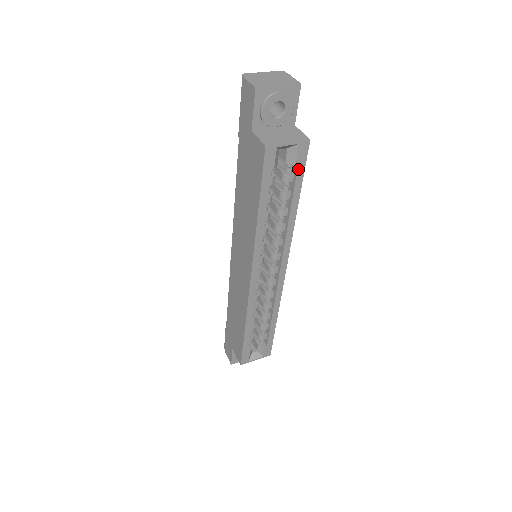
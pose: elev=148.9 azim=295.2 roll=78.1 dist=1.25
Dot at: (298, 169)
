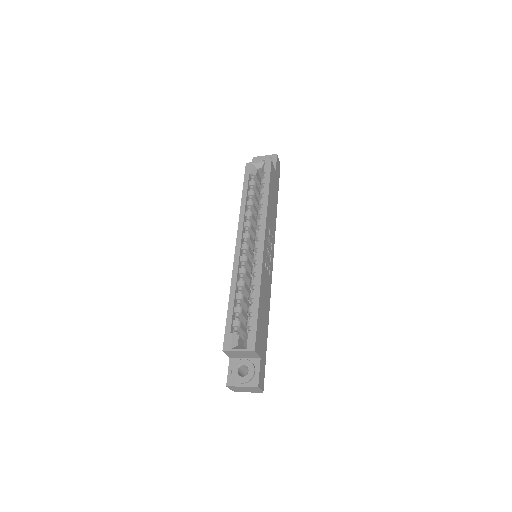
Dot at: (266, 174)
